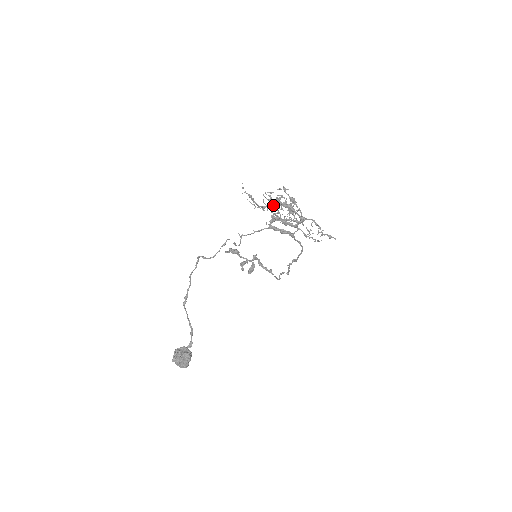
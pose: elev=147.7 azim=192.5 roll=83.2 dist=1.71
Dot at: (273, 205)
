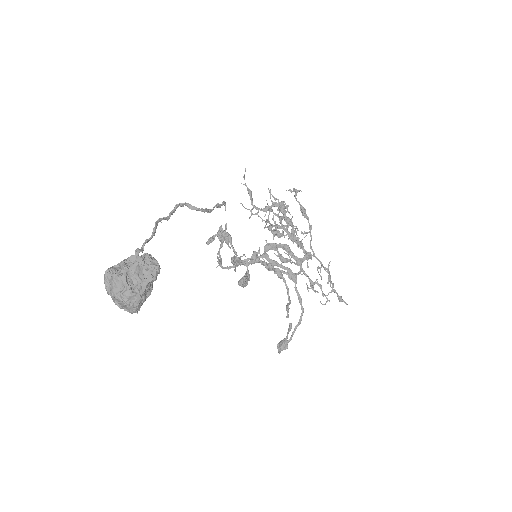
Dot at: (281, 203)
